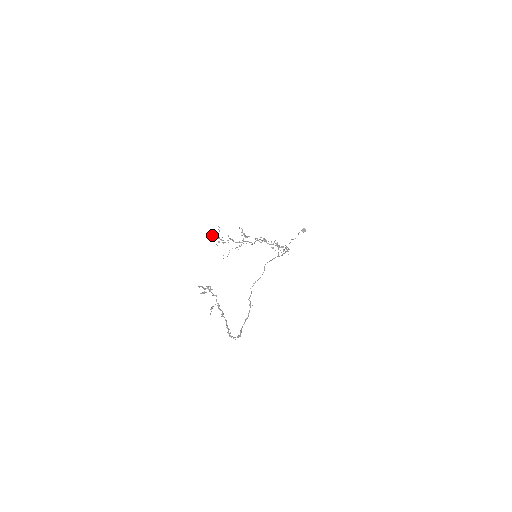
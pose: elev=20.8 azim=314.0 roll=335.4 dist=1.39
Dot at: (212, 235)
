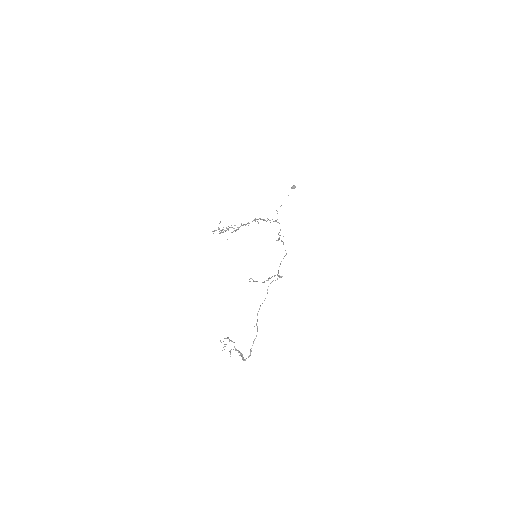
Dot at: (214, 231)
